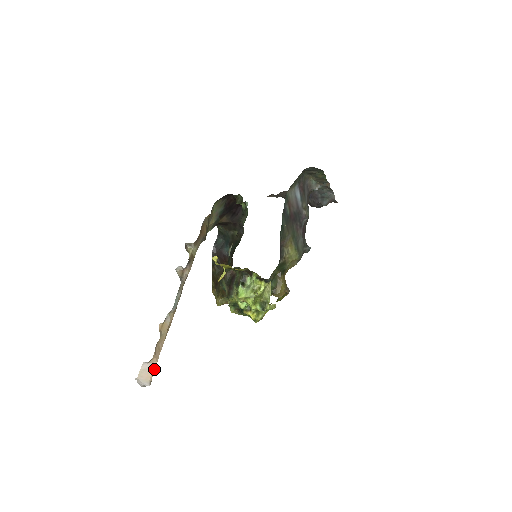
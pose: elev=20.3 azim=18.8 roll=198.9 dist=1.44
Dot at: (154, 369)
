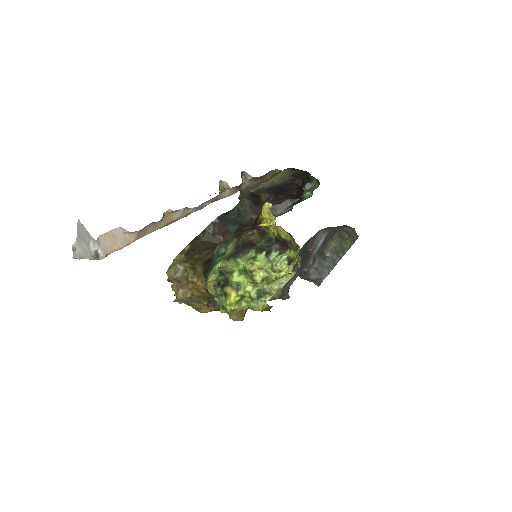
Dot at: (123, 246)
